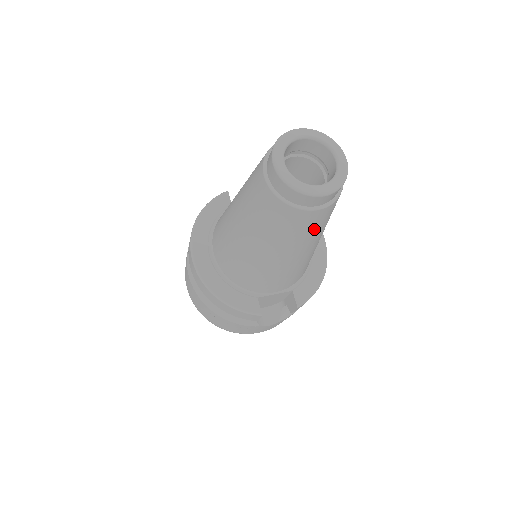
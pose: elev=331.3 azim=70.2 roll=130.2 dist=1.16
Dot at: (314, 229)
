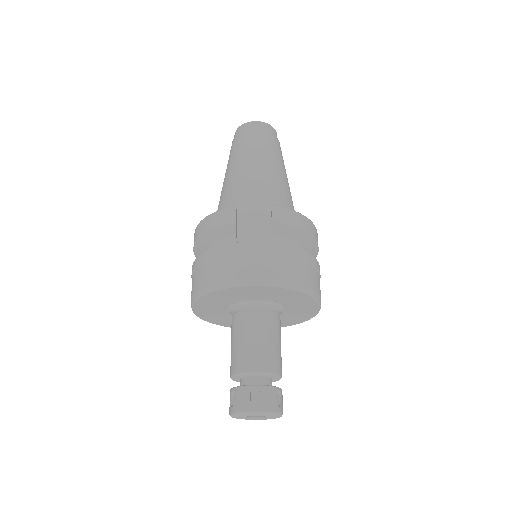
Dot at: (261, 144)
